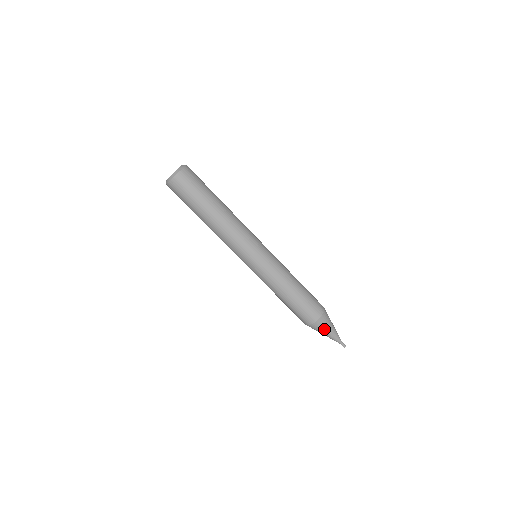
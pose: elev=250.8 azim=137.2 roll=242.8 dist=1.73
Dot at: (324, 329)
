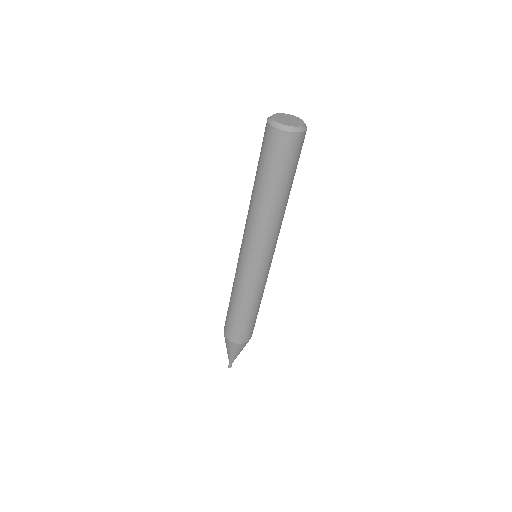
Dot at: (238, 350)
